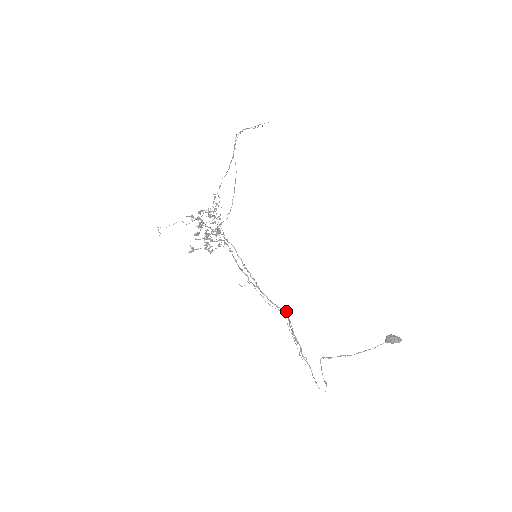
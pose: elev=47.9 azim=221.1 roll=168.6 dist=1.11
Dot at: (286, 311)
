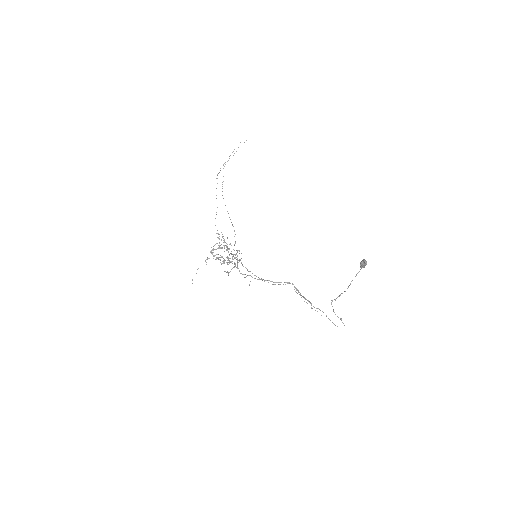
Dot at: occluded
